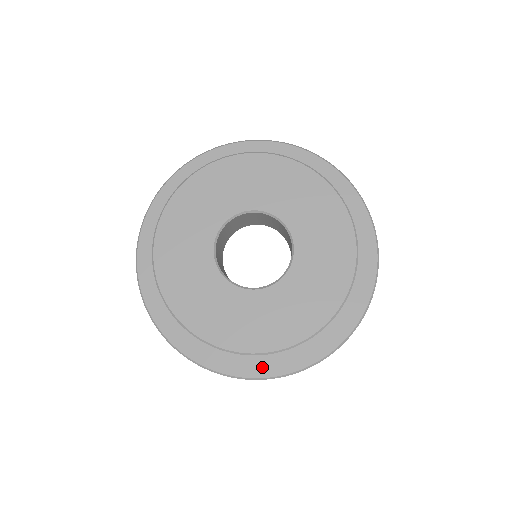
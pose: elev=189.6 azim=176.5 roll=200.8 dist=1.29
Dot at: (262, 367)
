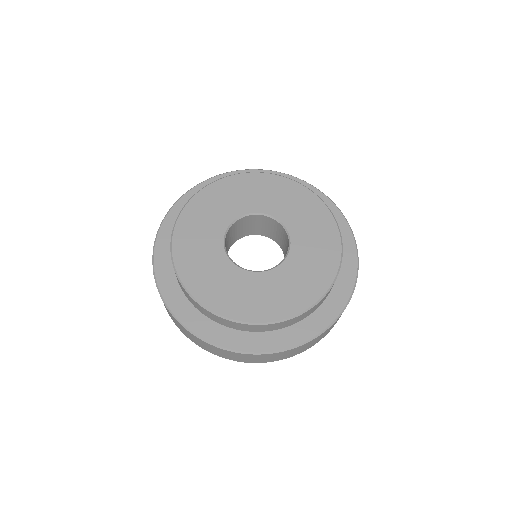
Dot at: (183, 310)
